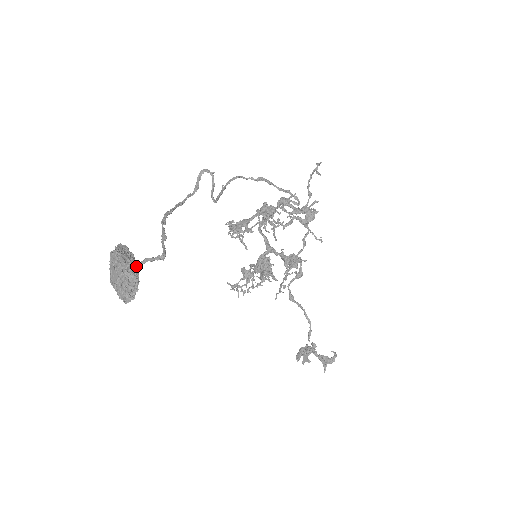
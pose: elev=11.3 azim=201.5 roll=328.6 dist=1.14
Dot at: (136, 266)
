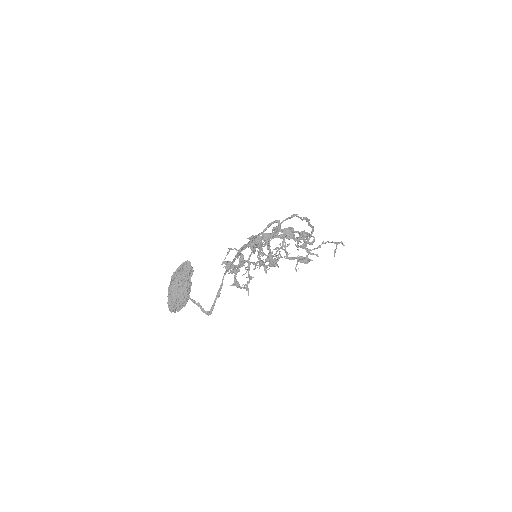
Dot at: occluded
